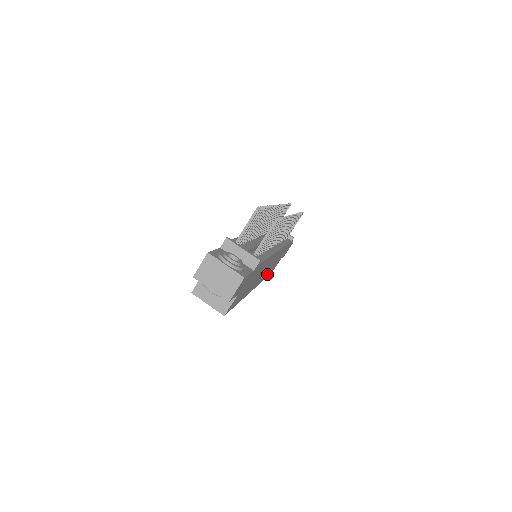
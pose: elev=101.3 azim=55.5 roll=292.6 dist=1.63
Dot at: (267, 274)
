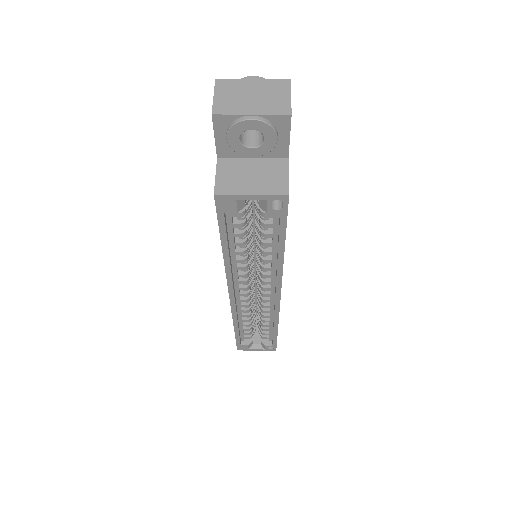
Dot at: occluded
